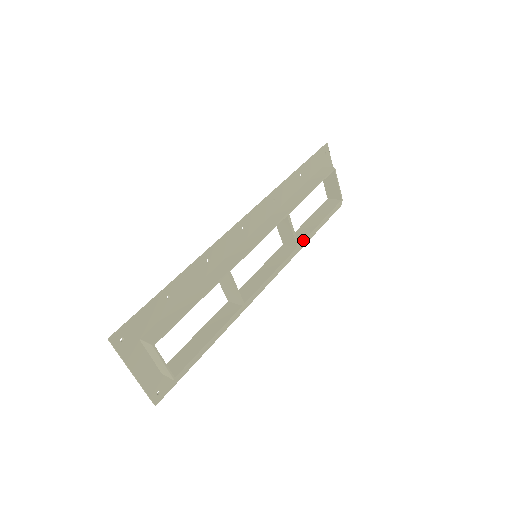
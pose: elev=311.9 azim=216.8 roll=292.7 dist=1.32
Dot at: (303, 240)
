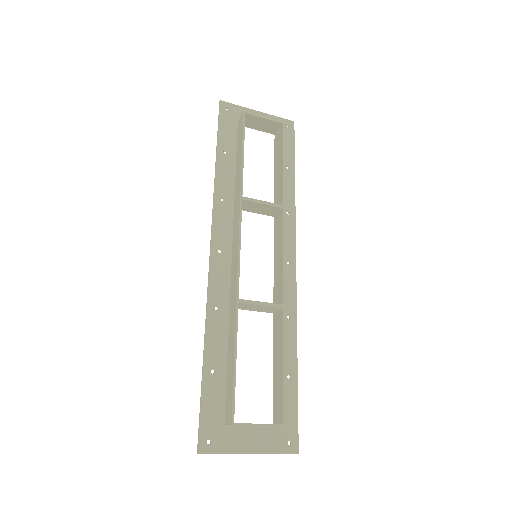
Dot at: (282, 197)
